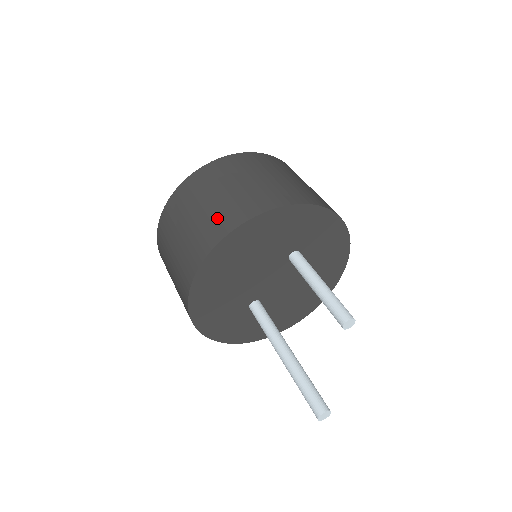
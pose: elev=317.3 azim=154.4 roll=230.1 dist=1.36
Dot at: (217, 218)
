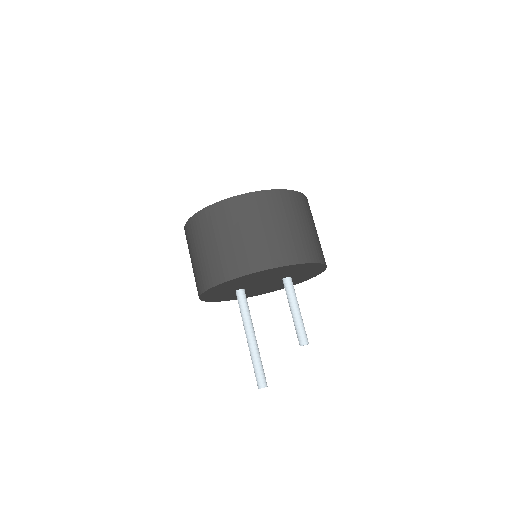
Dot at: (279, 247)
